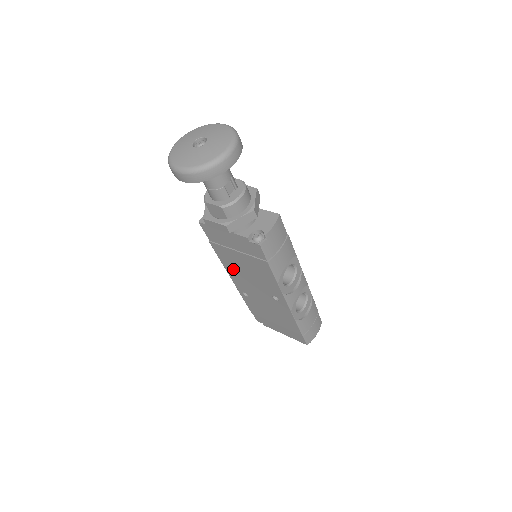
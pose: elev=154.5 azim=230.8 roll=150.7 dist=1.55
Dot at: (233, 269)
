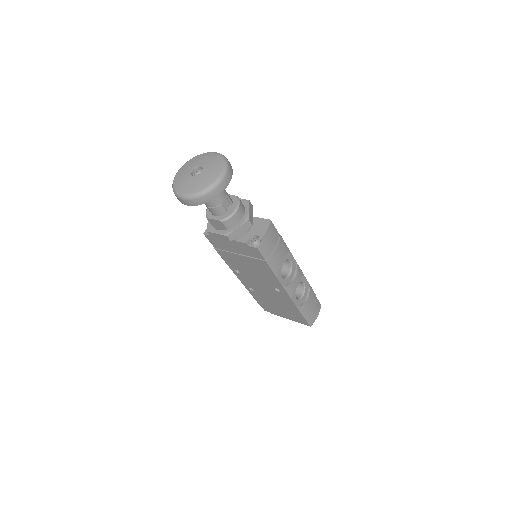
Dot at: (238, 269)
